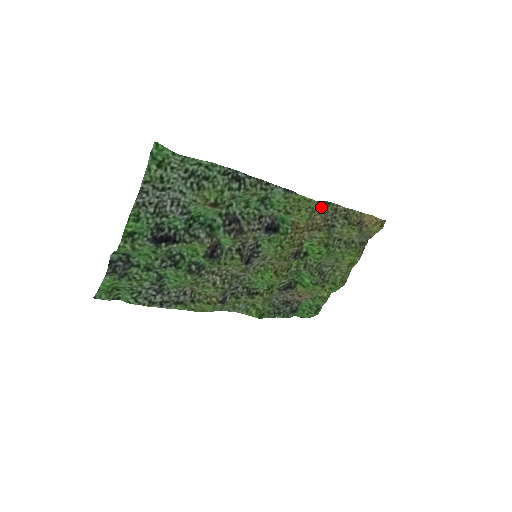
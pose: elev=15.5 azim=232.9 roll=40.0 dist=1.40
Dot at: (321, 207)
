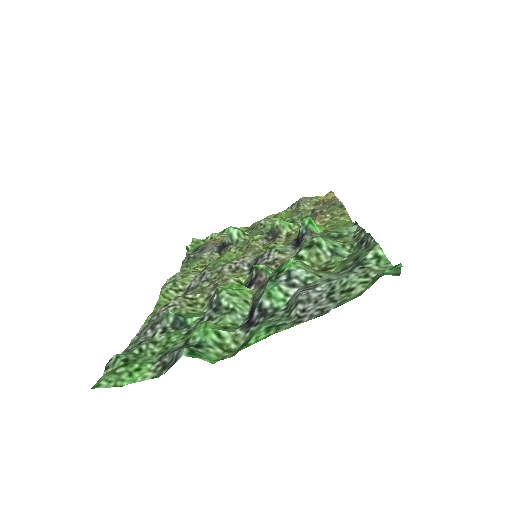
Dot at: (336, 211)
